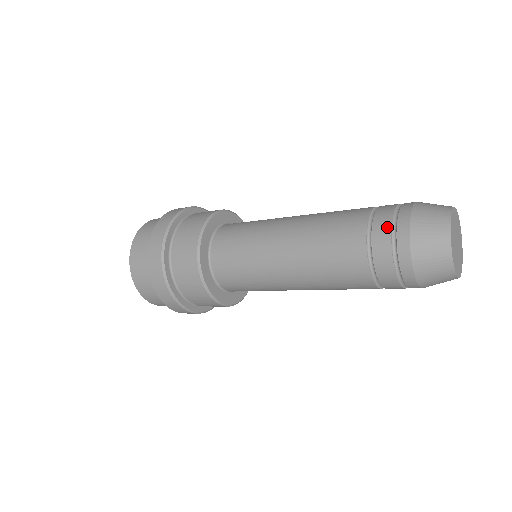
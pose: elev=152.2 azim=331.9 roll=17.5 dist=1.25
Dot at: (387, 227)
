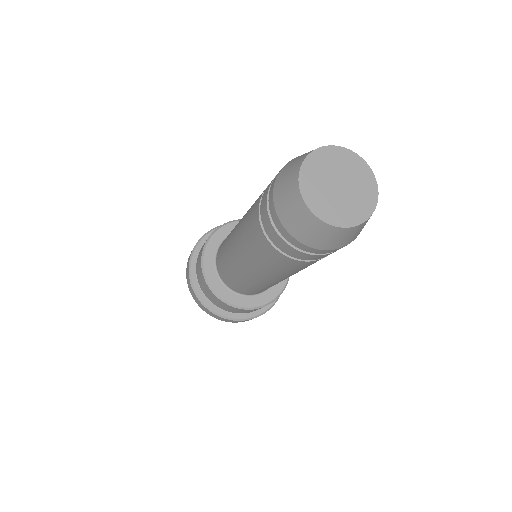
Dot at: (273, 232)
